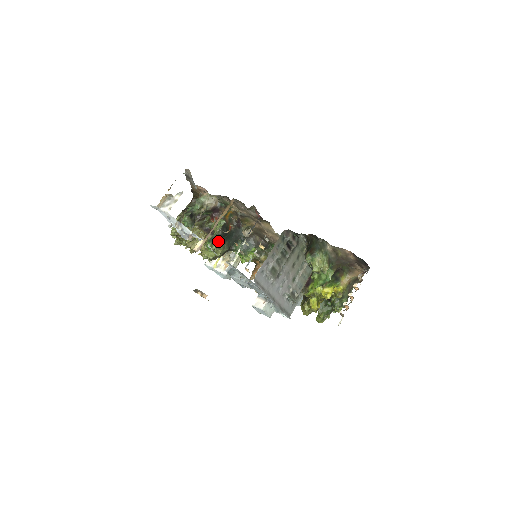
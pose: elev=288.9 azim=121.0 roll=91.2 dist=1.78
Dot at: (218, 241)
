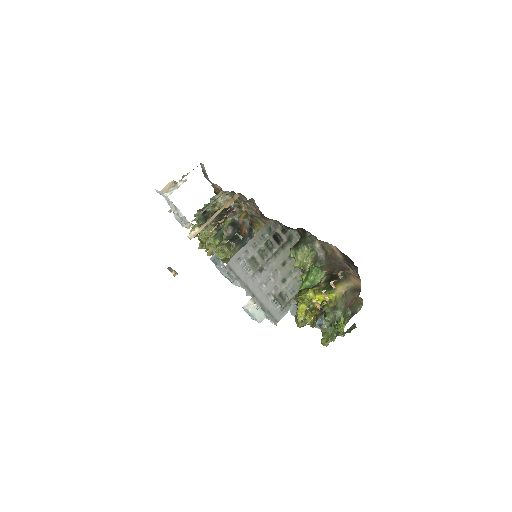
Dot at: (228, 241)
